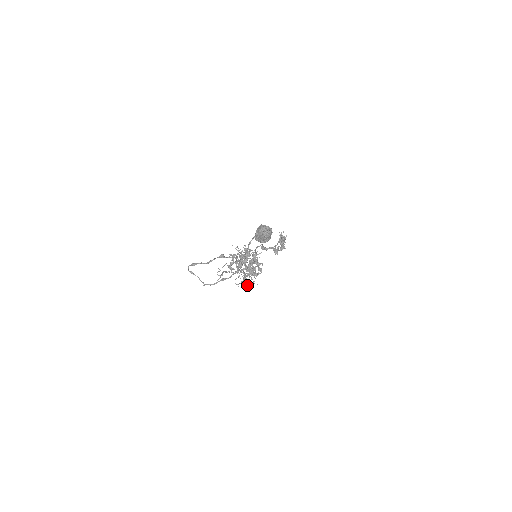
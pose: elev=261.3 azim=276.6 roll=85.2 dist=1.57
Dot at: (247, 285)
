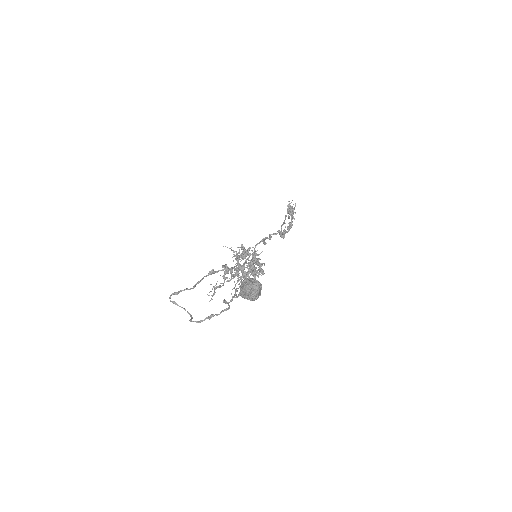
Dot at: occluded
